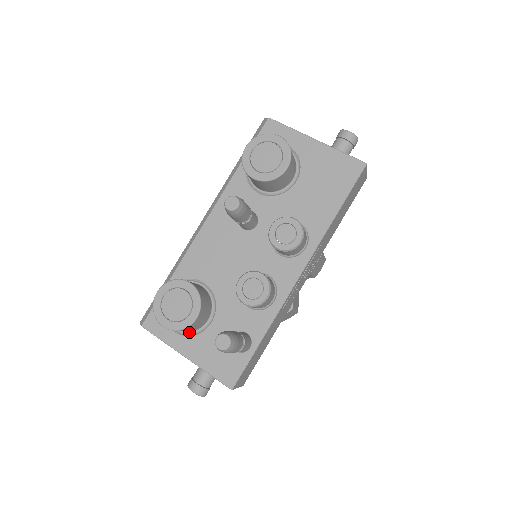
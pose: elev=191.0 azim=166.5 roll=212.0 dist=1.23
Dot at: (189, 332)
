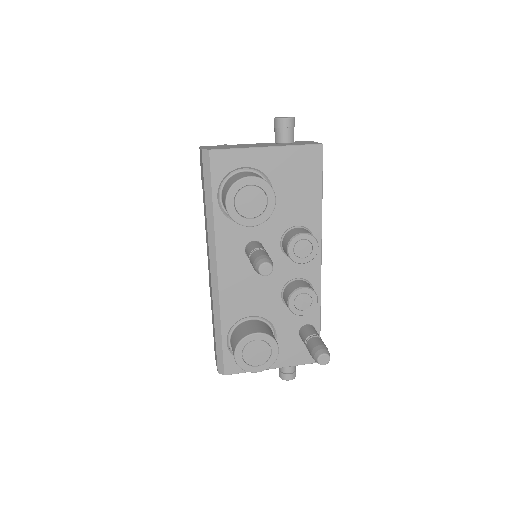
Dot at: occluded
